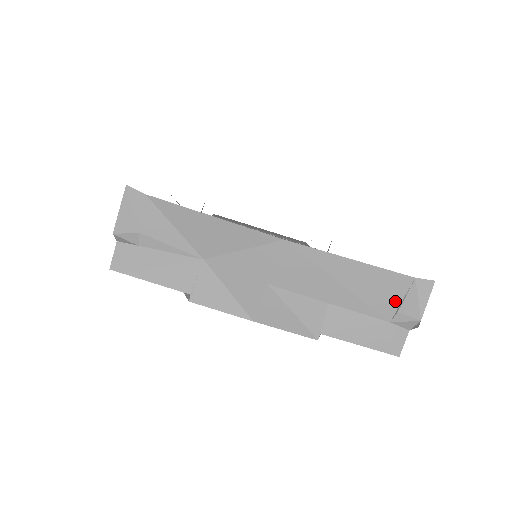
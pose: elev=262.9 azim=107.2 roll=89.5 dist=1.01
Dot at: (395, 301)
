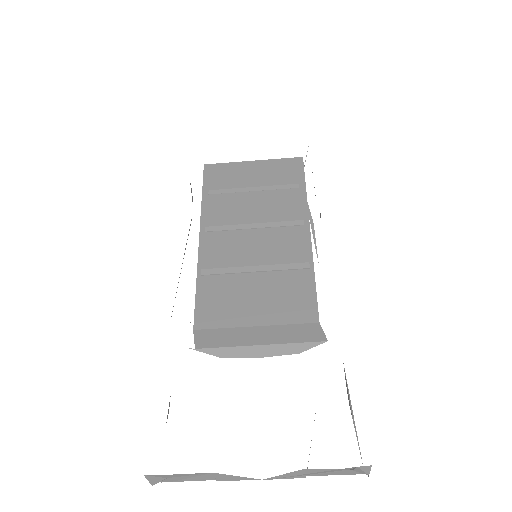
Dot at: (348, 469)
